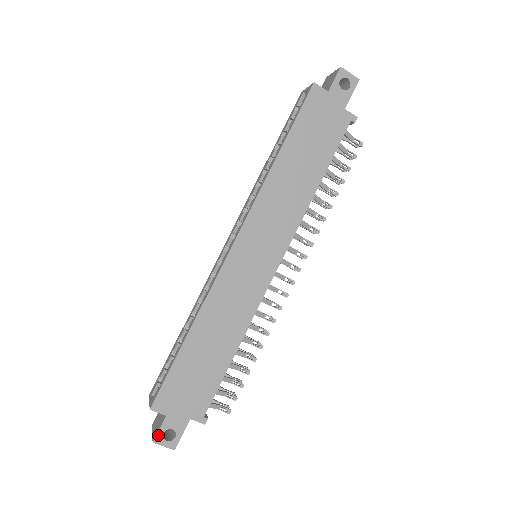
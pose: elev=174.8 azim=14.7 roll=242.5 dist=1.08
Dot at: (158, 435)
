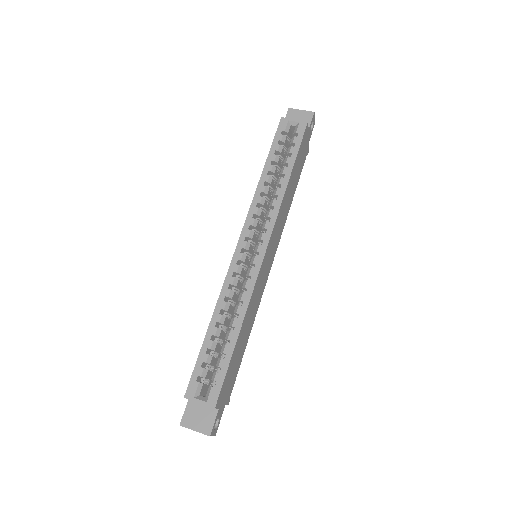
Dot at: (213, 428)
